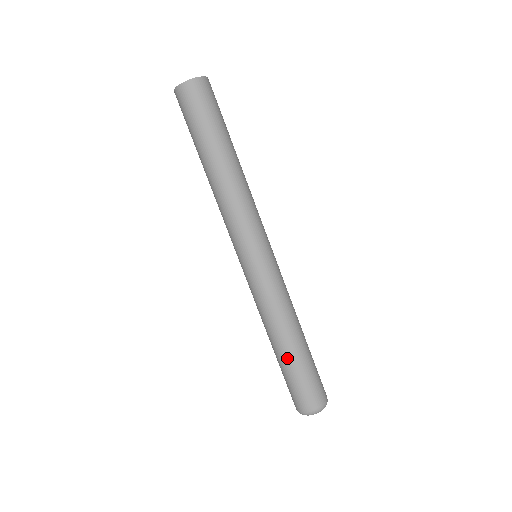
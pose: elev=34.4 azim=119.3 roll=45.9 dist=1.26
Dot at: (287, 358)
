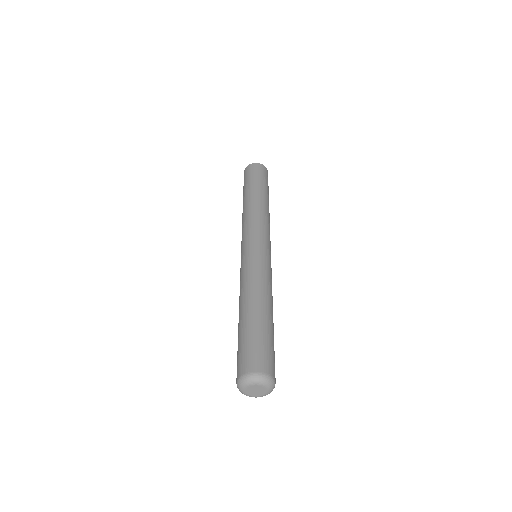
Dot at: (241, 322)
